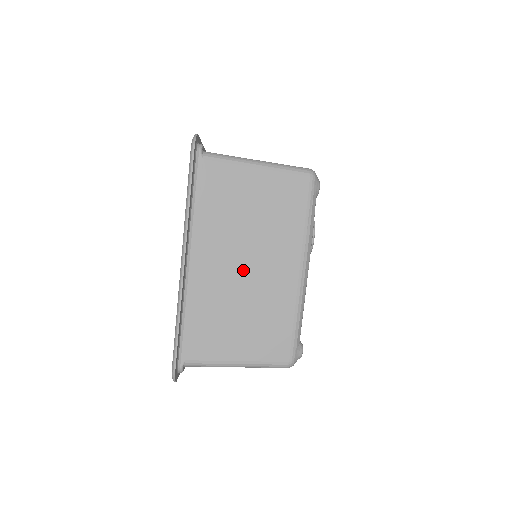
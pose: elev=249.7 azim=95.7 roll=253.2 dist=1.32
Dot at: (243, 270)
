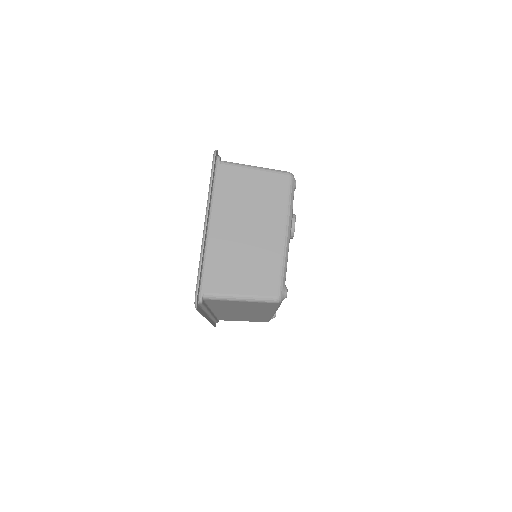
Dot at: (245, 233)
